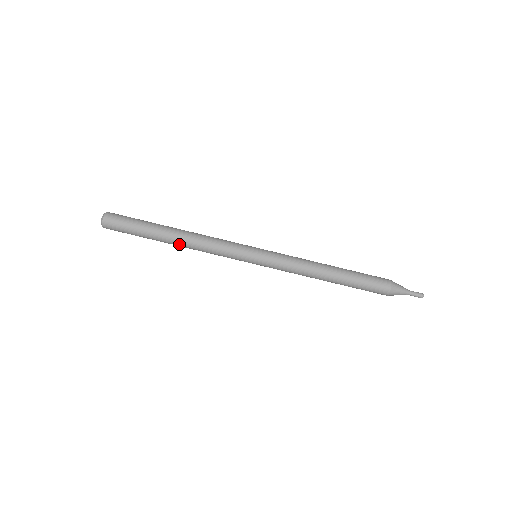
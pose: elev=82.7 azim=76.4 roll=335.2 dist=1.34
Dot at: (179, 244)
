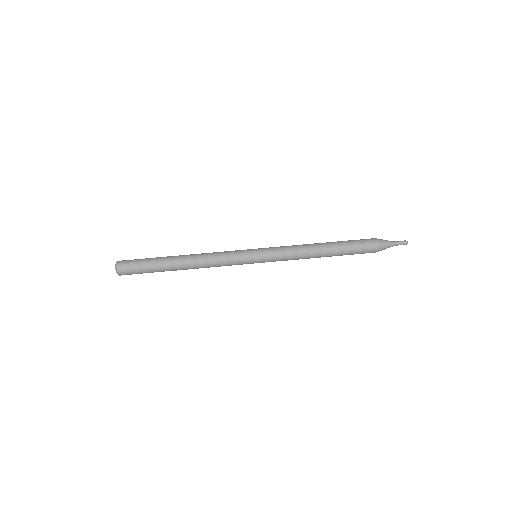
Dot at: (188, 267)
